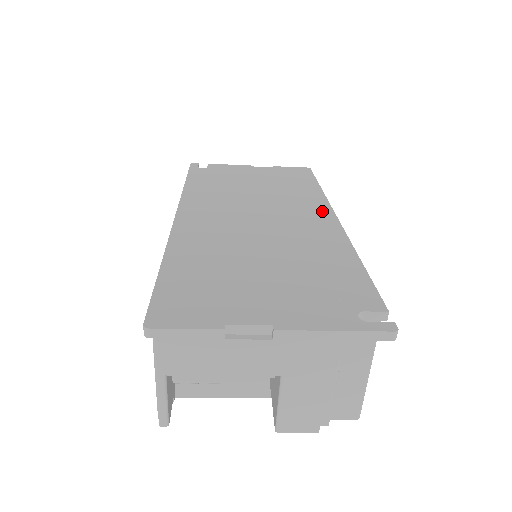
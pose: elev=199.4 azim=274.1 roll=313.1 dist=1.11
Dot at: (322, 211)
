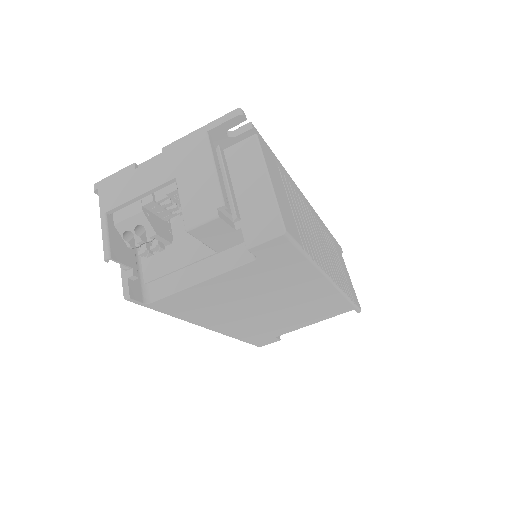
Dot at: occluded
